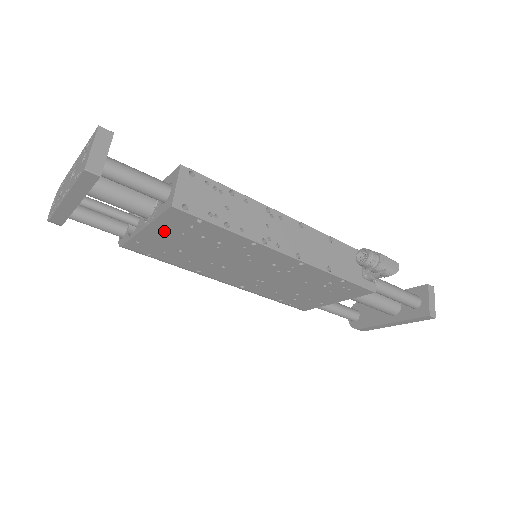
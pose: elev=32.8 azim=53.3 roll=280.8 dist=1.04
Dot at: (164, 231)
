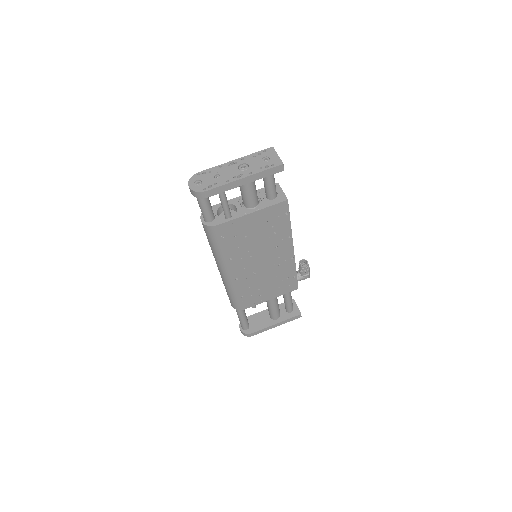
Dot at: (260, 217)
